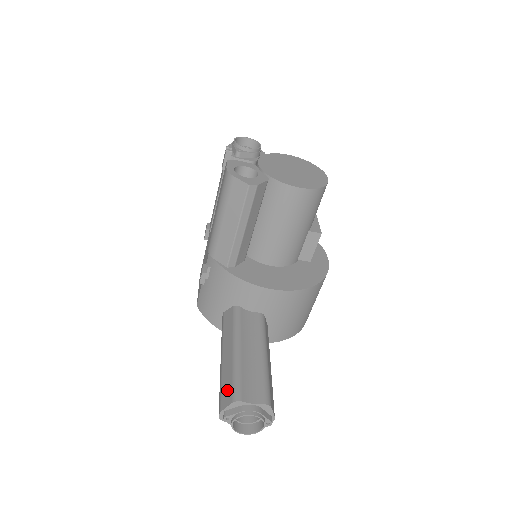
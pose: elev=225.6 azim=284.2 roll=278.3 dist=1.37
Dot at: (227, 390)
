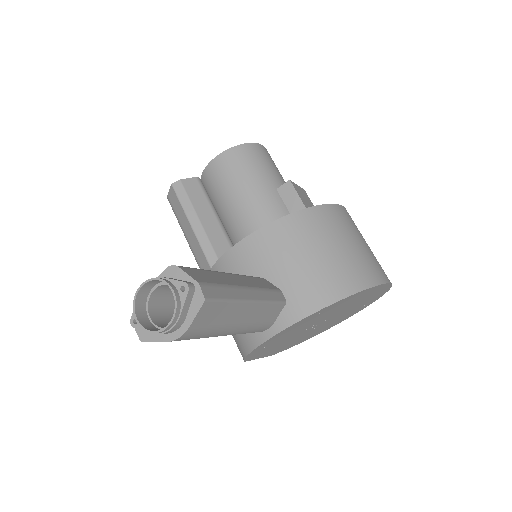
Dot at: occluded
